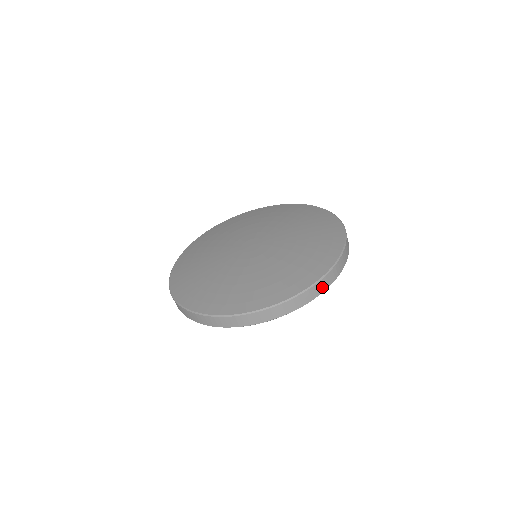
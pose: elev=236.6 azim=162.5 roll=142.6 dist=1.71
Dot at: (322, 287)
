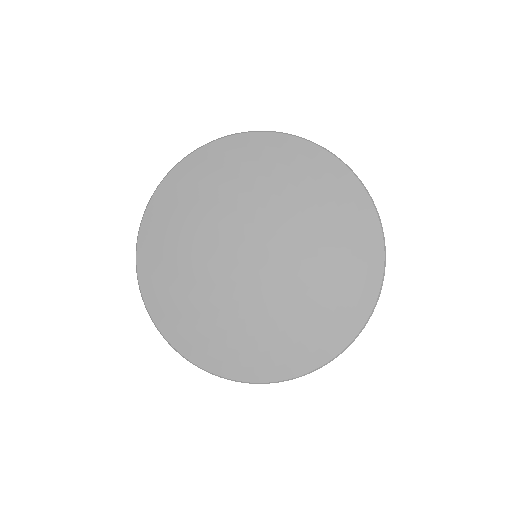
Dot at: occluded
